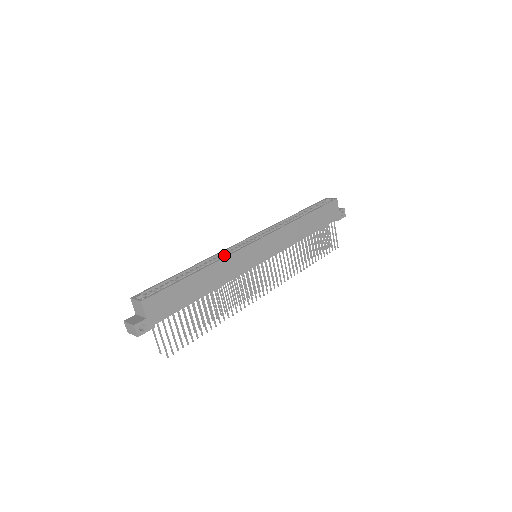
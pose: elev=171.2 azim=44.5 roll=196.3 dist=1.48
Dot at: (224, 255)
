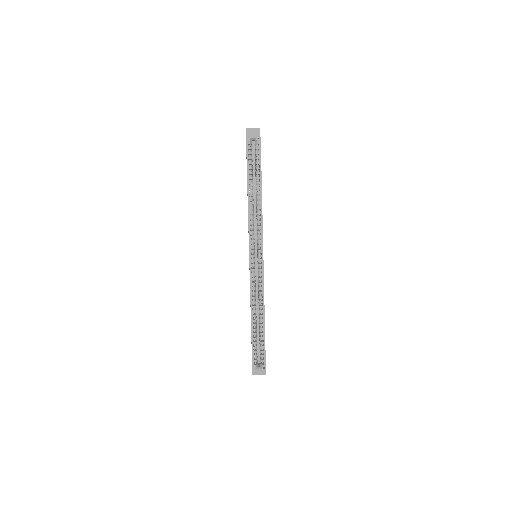
Dot at: (255, 290)
